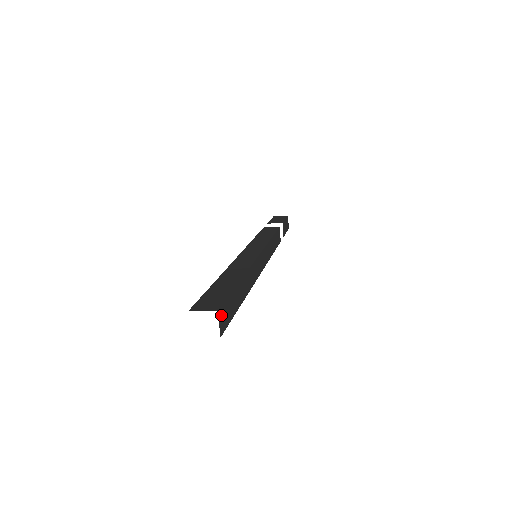
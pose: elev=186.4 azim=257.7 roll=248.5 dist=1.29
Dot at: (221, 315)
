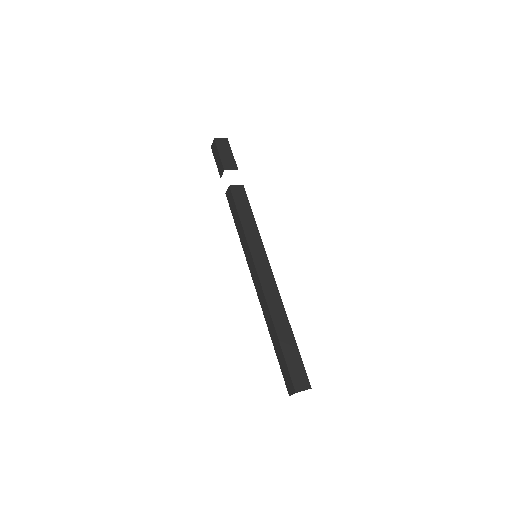
Dot at: (307, 383)
